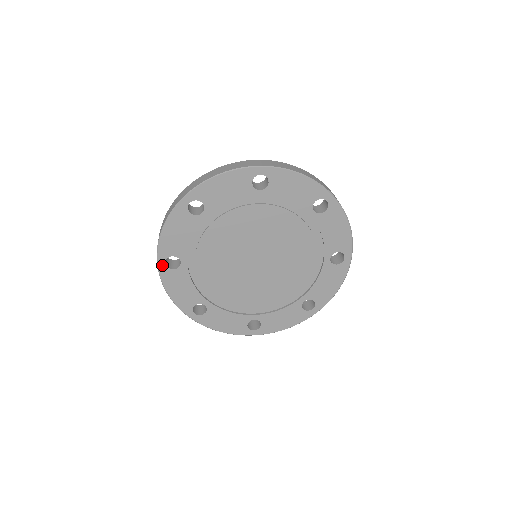
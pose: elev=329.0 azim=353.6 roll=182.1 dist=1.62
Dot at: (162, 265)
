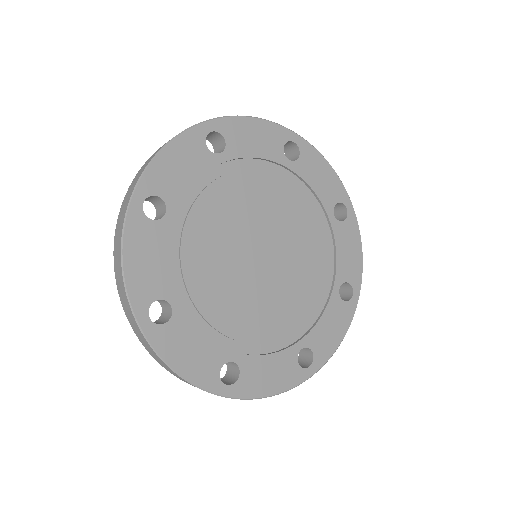
Dot at: (146, 324)
